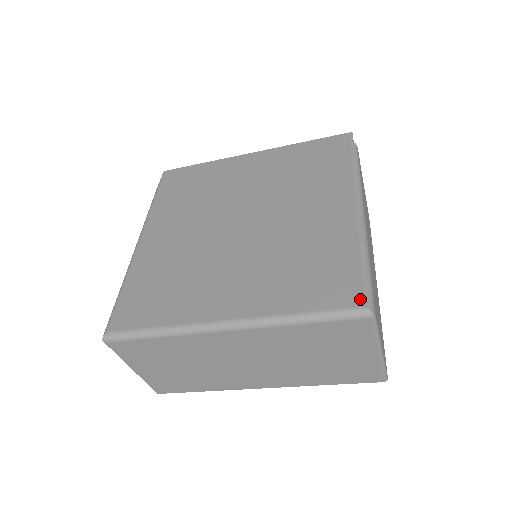
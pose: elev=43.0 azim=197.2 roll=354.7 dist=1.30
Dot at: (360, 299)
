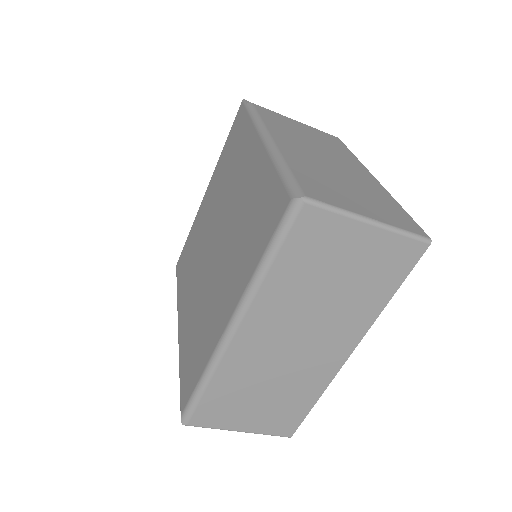
Dot at: (286, 199)
